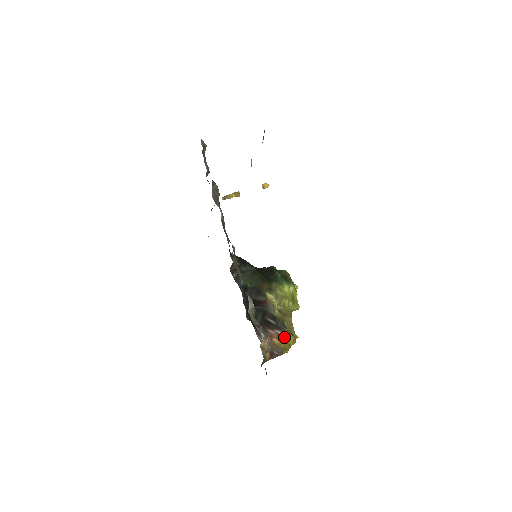
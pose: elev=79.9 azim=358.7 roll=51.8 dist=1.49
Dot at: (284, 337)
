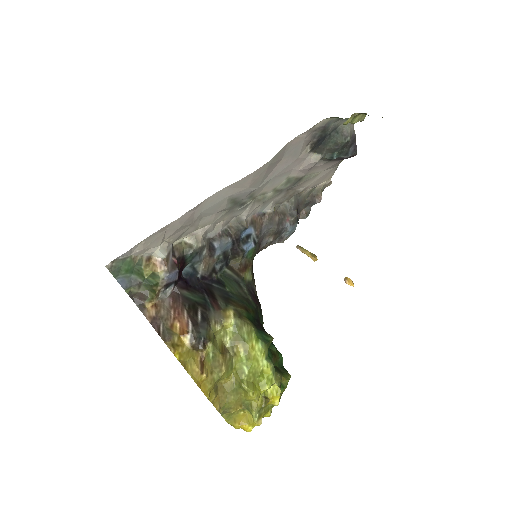
Dot at: (189, 342)
